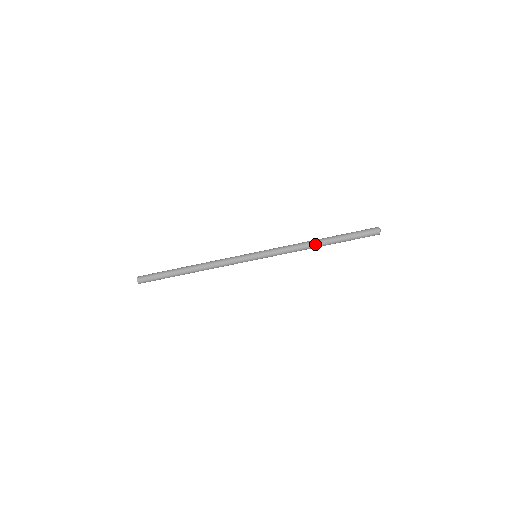
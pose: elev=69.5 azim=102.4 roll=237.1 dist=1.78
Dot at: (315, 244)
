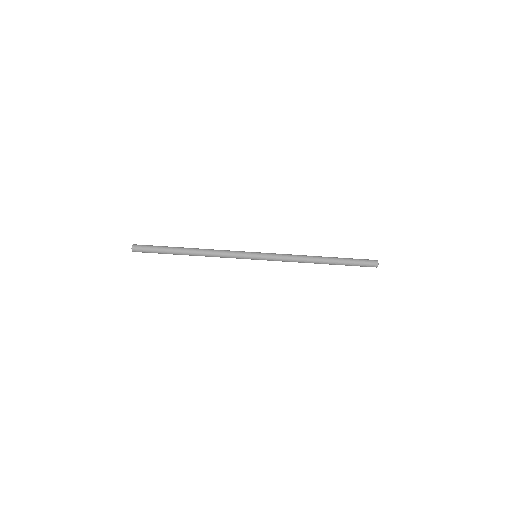
Dot at: (315, 258)
